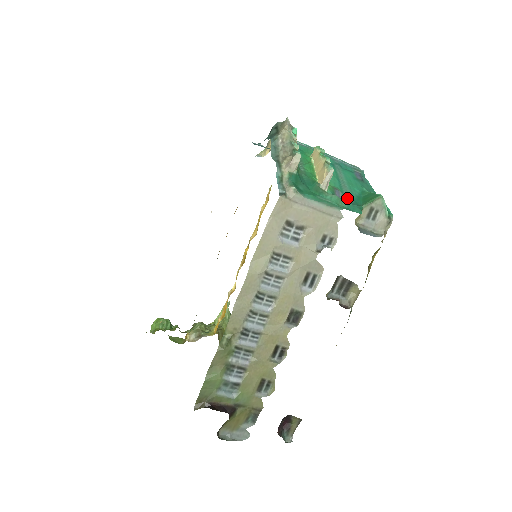
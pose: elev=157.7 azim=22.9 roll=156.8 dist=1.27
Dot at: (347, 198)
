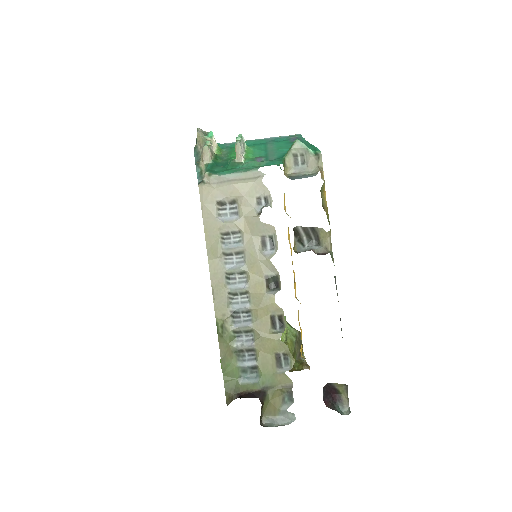
Dot at: (269, 159)
